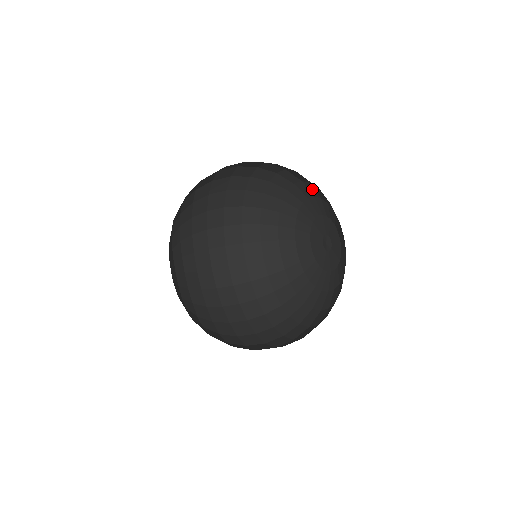
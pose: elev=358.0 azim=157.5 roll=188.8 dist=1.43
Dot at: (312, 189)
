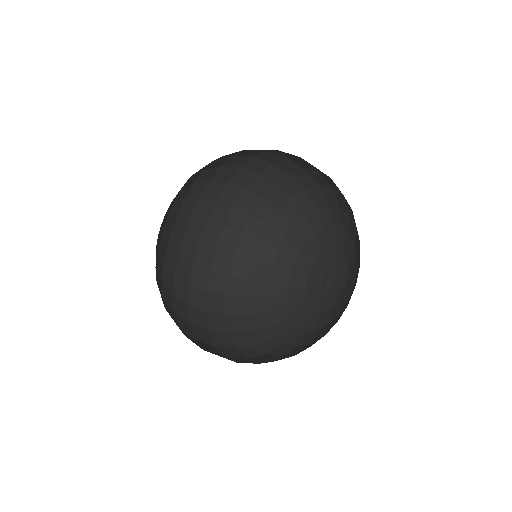
Dot at: (327, 216)
